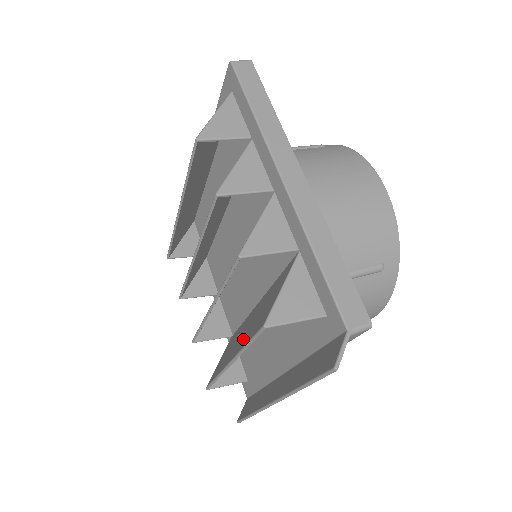
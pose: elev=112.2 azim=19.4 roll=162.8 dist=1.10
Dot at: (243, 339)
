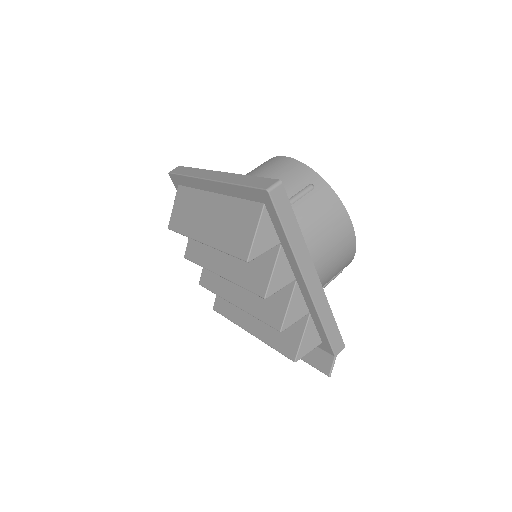
Dot at: (262, 329)
